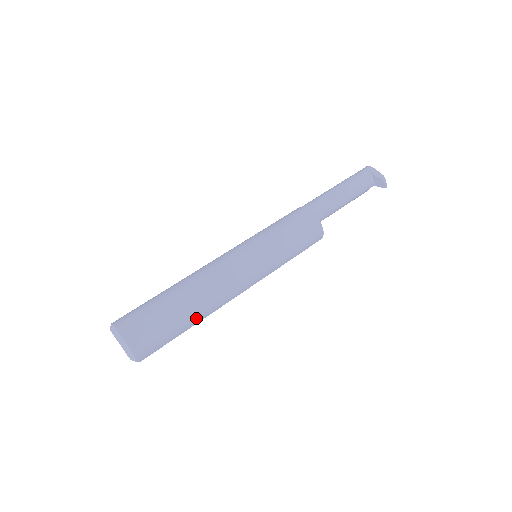
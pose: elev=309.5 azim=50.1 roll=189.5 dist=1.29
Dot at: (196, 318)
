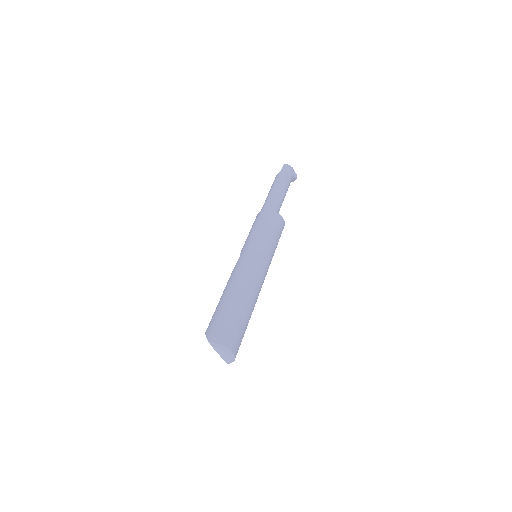
Dot at: occluded
